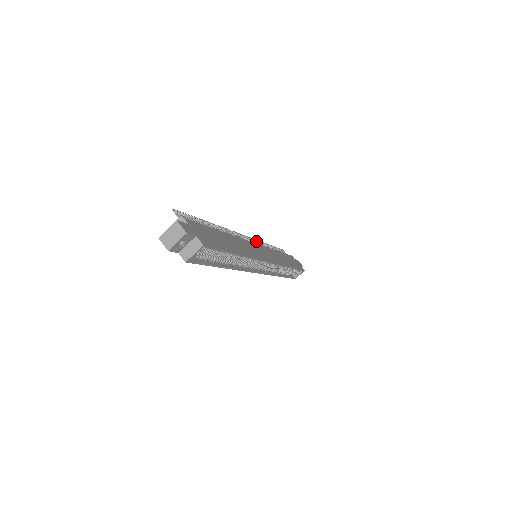
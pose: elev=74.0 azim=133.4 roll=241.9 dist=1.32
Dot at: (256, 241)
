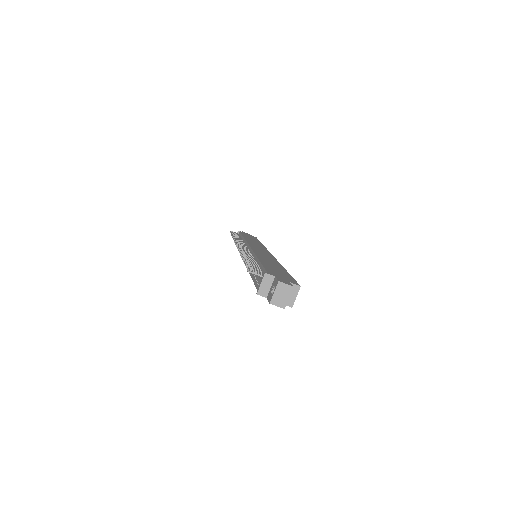
Dot at: occluded
